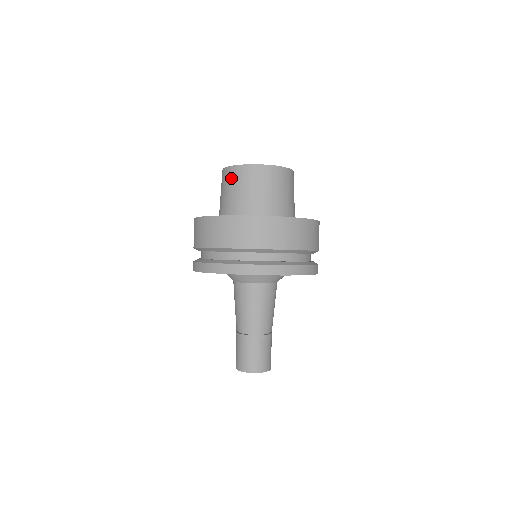
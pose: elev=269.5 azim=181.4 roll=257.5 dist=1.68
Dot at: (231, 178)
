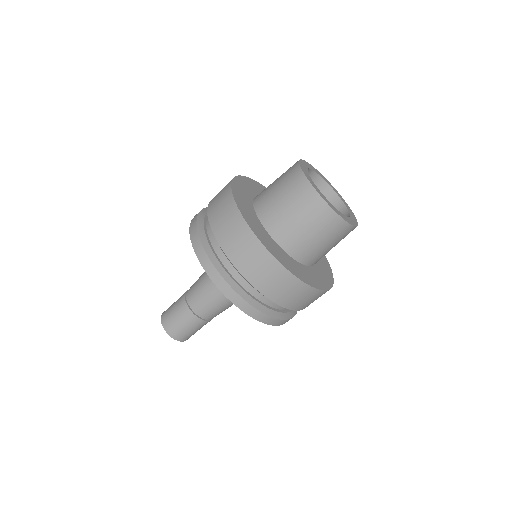
Dot at: (292, 183)
